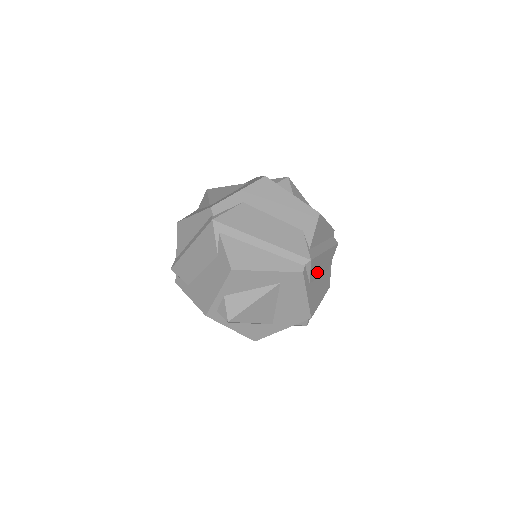
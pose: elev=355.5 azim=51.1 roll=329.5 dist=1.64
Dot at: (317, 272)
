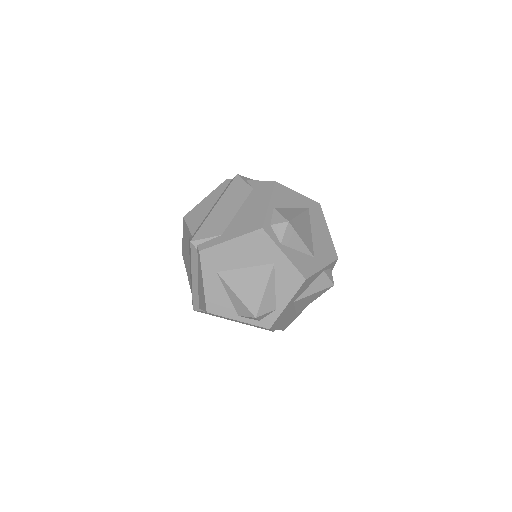
Dot at: occluded
